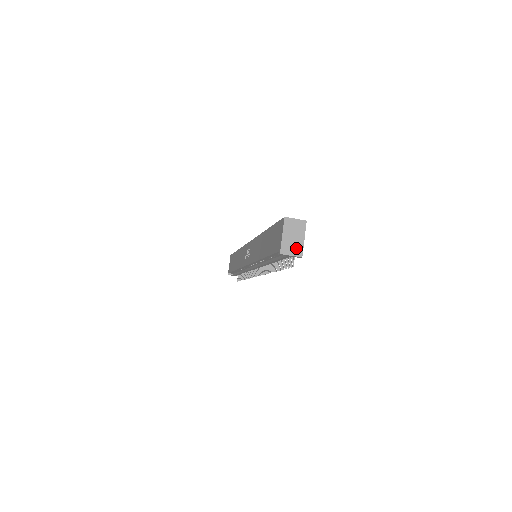
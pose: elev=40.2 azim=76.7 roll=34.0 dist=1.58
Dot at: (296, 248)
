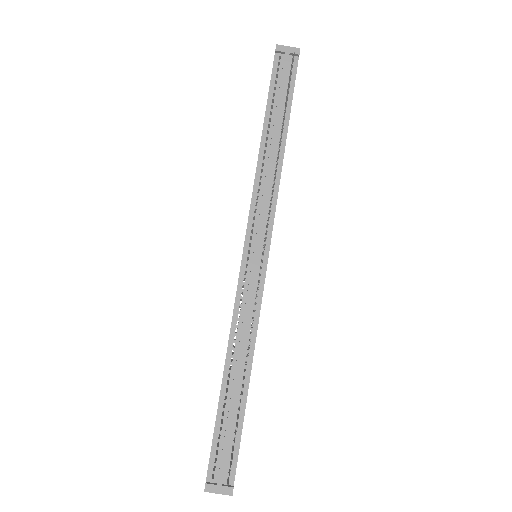
Dot at: occluded
